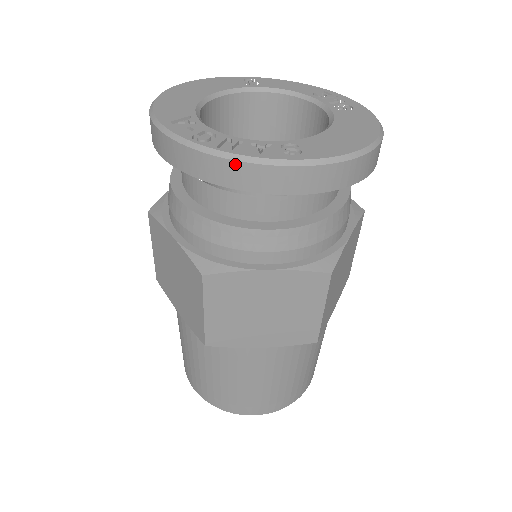
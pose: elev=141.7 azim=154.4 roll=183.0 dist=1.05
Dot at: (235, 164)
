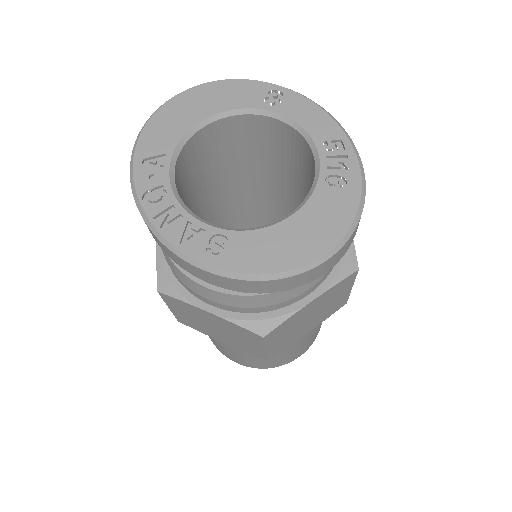
Dot at: (161, 243)
